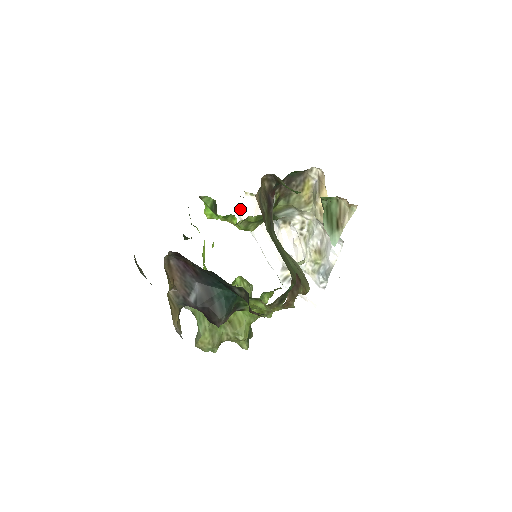
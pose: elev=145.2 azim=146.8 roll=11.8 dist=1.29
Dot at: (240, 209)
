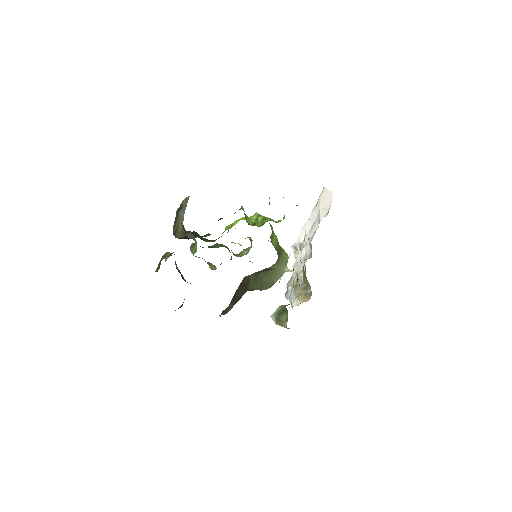
Dot at: (326, 189)
